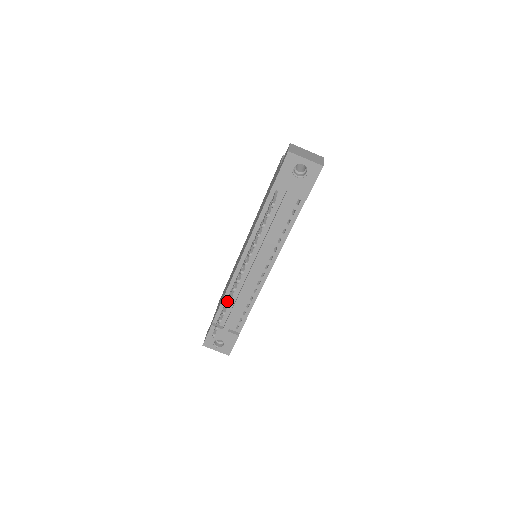
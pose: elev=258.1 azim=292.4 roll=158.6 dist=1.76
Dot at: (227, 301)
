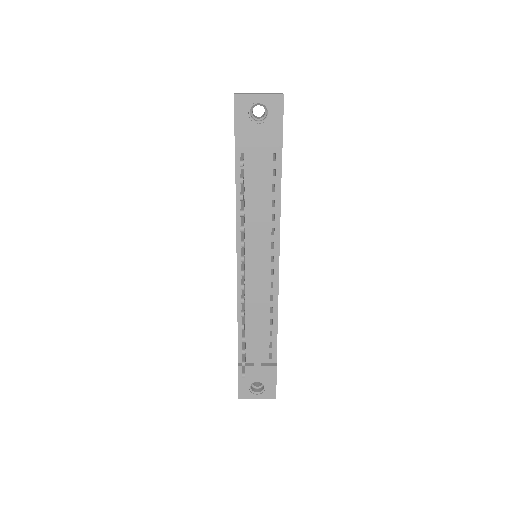
Dot at: occluded
